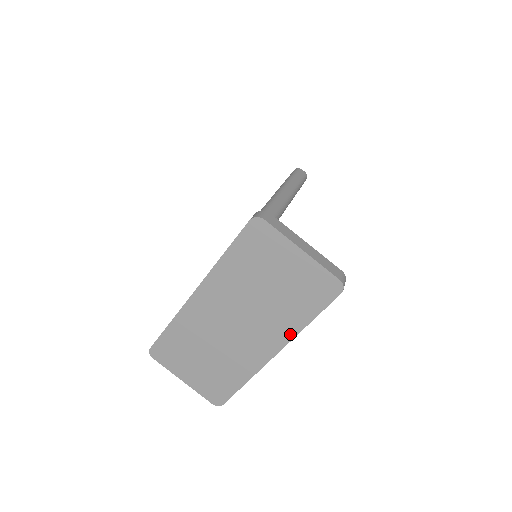
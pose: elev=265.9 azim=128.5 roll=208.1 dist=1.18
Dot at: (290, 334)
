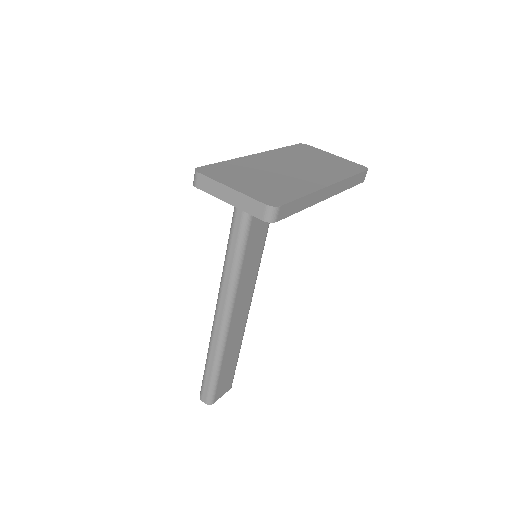
Dot at: (340, 178)
